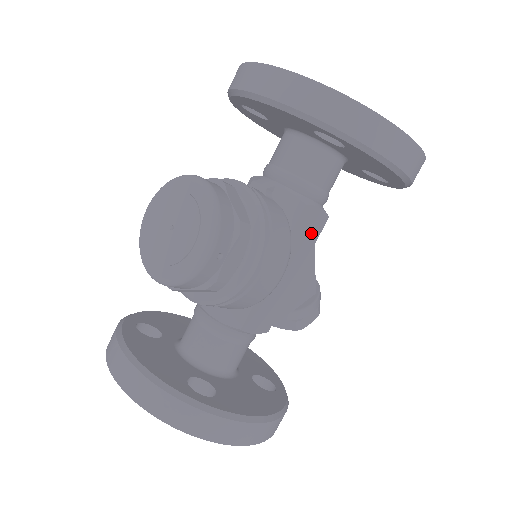
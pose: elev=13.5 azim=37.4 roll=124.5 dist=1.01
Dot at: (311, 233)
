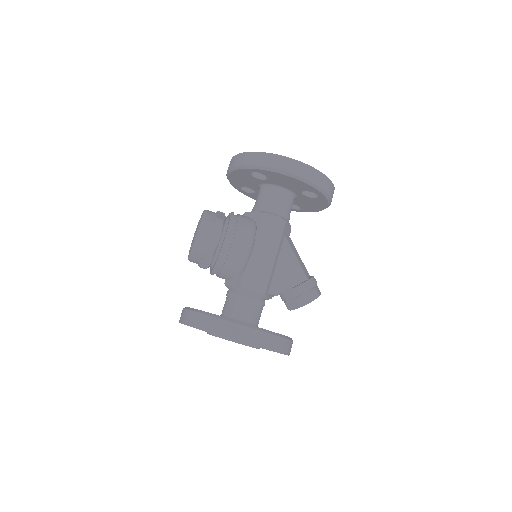
Dot at: (275, 230)
